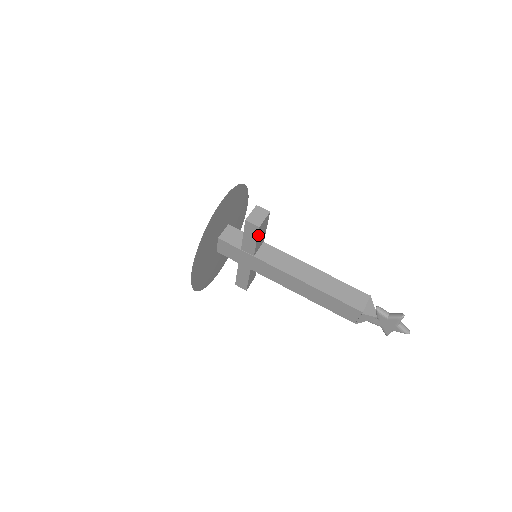
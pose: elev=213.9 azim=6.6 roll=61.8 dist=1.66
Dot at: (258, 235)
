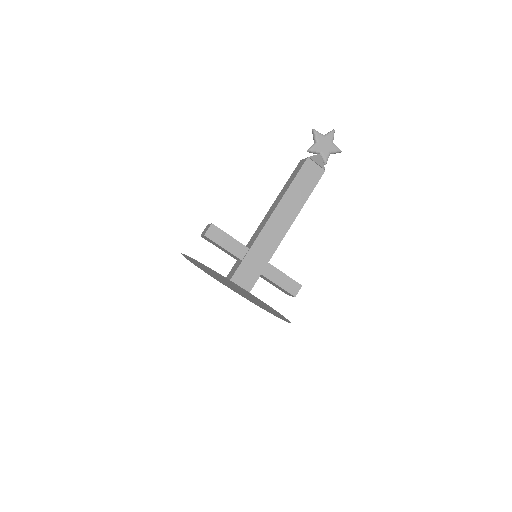
Dot at: (223, 232)
